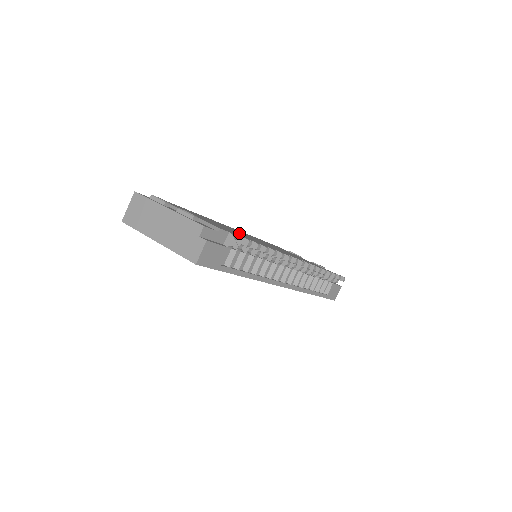
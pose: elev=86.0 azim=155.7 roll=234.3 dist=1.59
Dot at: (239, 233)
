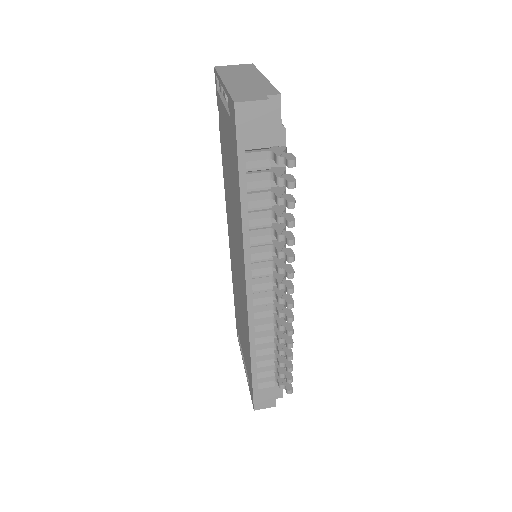
Dot at: occluded
